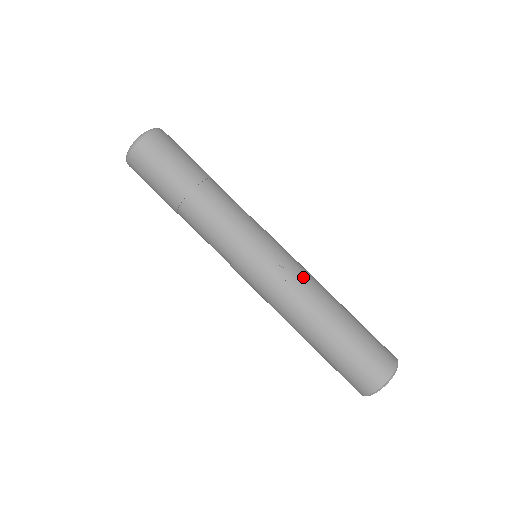
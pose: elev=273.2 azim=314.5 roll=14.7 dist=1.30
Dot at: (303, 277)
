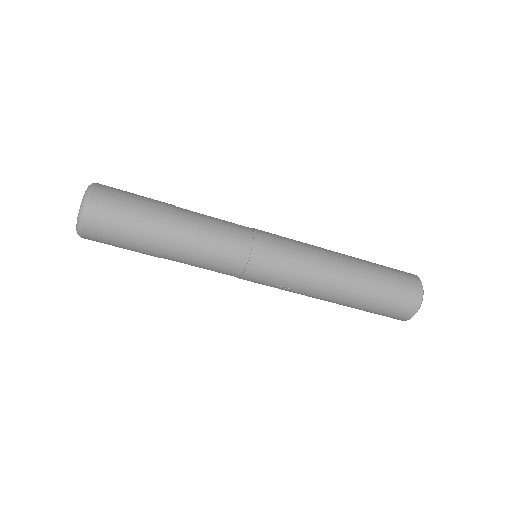
Dot at: (302, 288)
